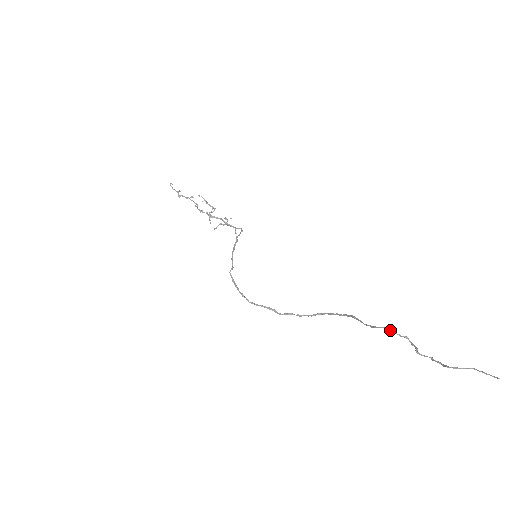
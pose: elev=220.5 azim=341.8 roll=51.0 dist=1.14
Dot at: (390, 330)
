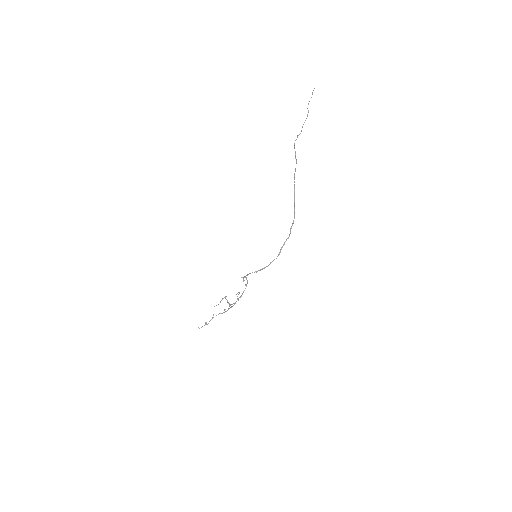
Dot at: (294, 145)
